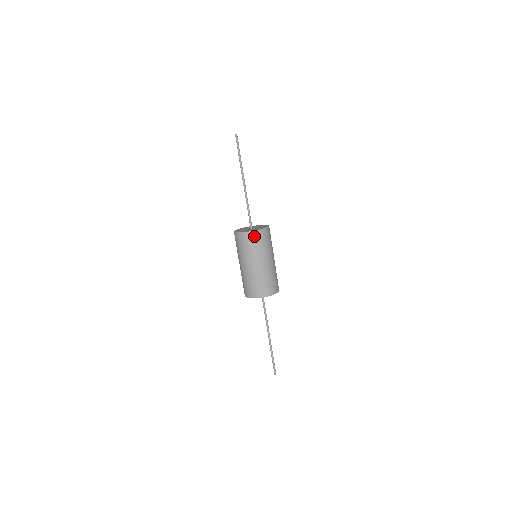
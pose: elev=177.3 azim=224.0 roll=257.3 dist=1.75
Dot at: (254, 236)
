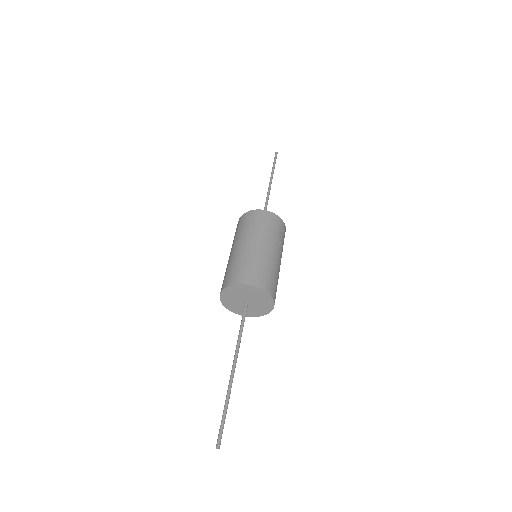
Dot at: (272, 218)
